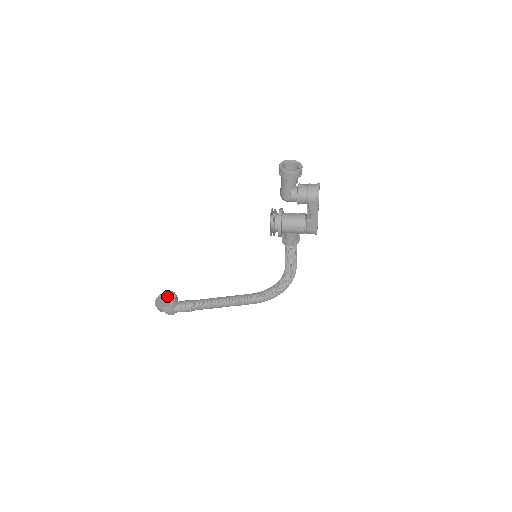
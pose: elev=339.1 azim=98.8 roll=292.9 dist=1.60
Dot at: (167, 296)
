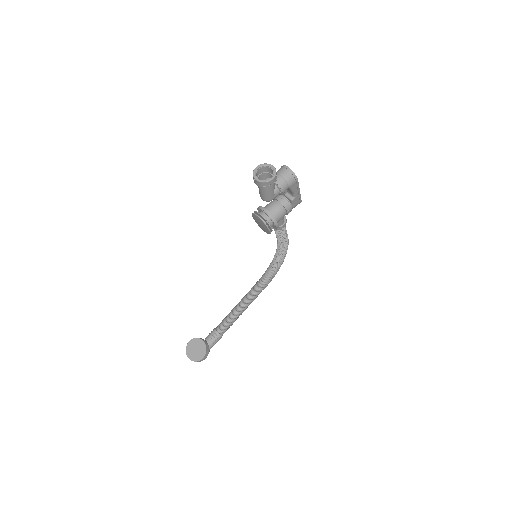
Dot at: (194, 346)
